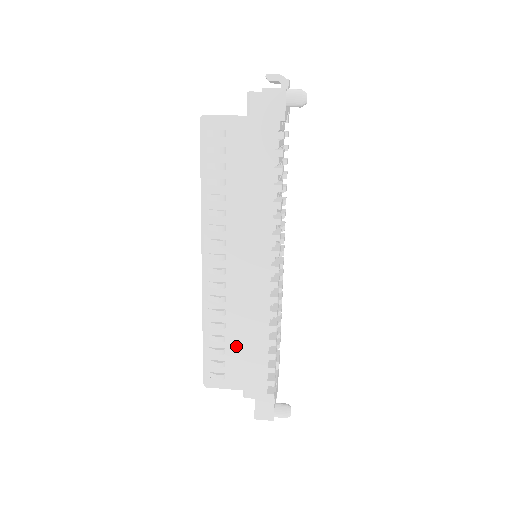
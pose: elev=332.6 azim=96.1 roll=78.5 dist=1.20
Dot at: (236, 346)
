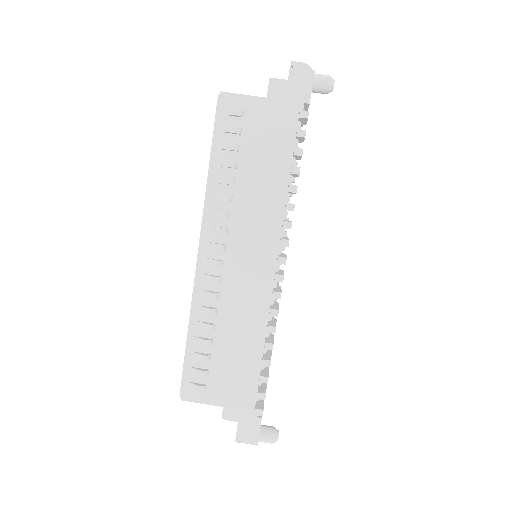
Dot at: (224, 353)
